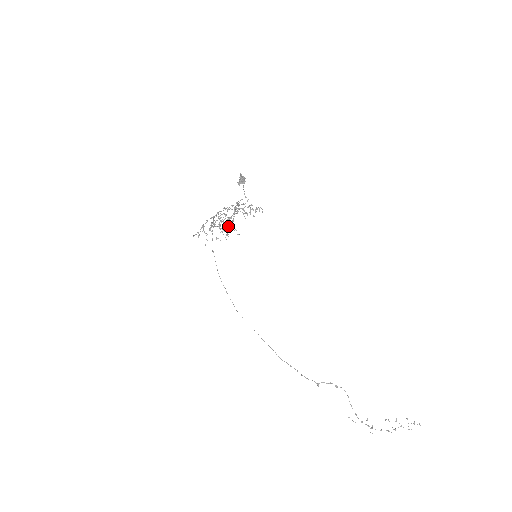
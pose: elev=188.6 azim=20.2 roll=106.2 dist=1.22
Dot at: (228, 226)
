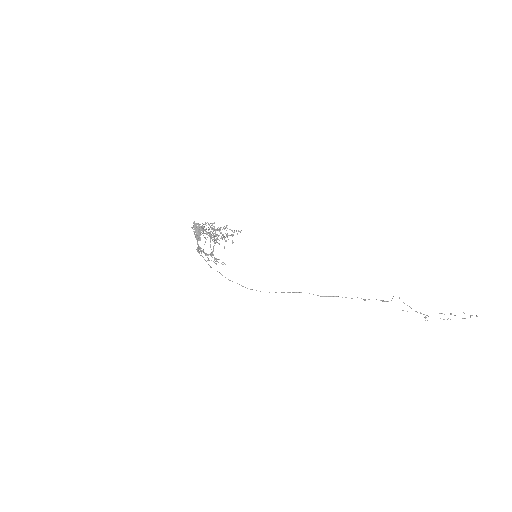
Dot at: (211, 254)
